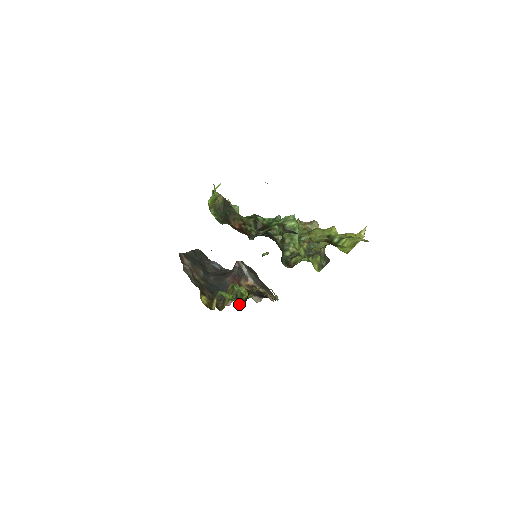
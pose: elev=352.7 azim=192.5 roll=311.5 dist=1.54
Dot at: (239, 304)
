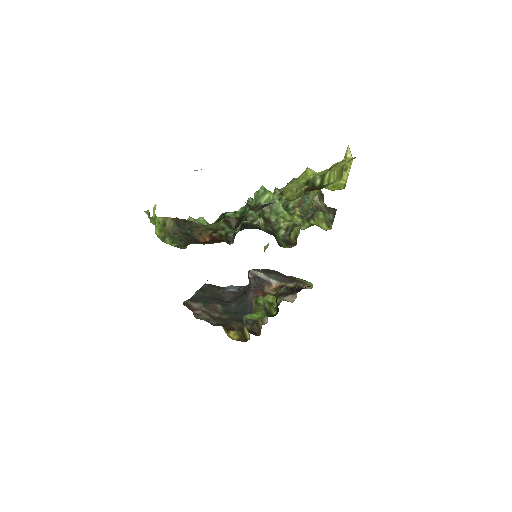
Dot at: (273, 316)
